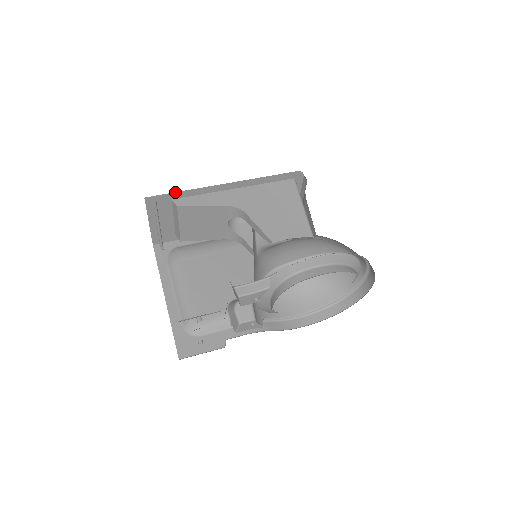
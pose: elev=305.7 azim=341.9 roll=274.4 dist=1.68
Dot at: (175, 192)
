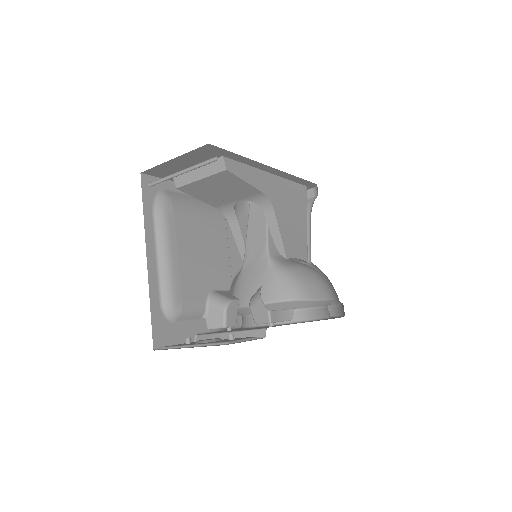
Dot at: occluded
